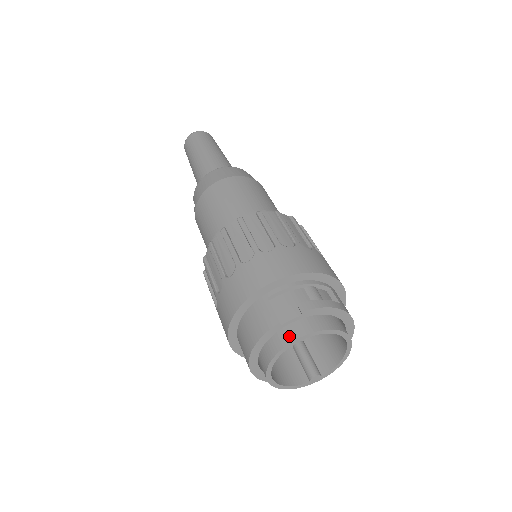
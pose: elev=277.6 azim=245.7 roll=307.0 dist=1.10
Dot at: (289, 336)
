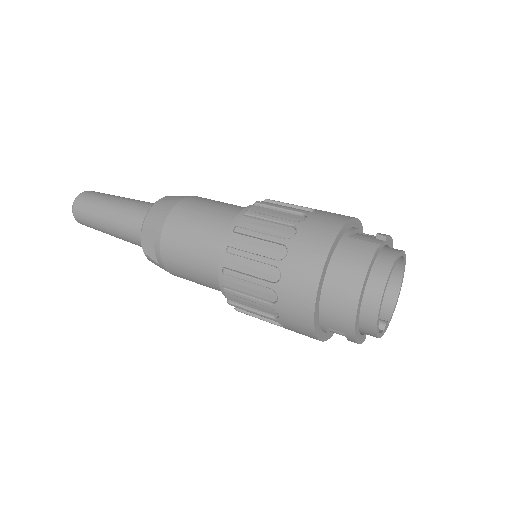
Dot at: (389, 257)
